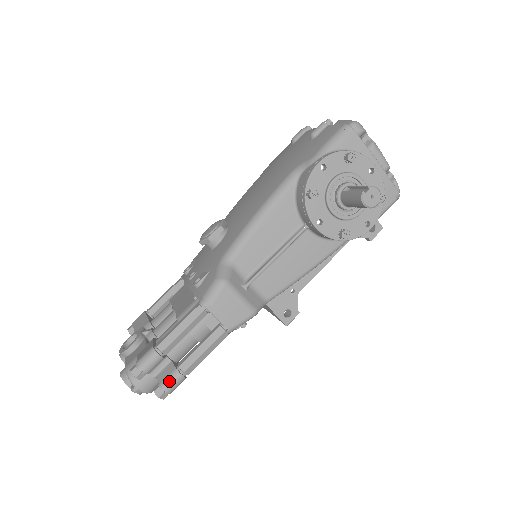
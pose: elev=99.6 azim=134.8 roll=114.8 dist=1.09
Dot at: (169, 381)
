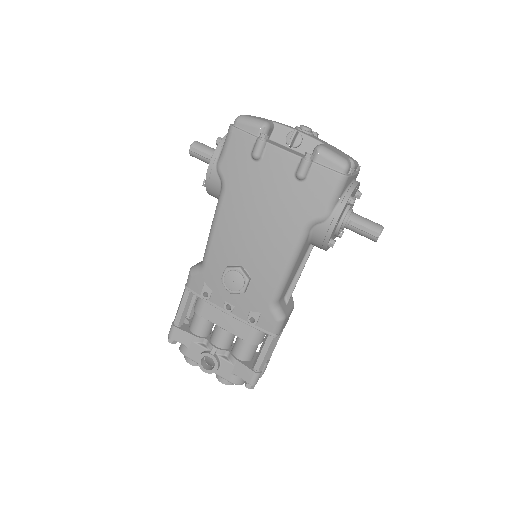
Dot at: (264, 369)
